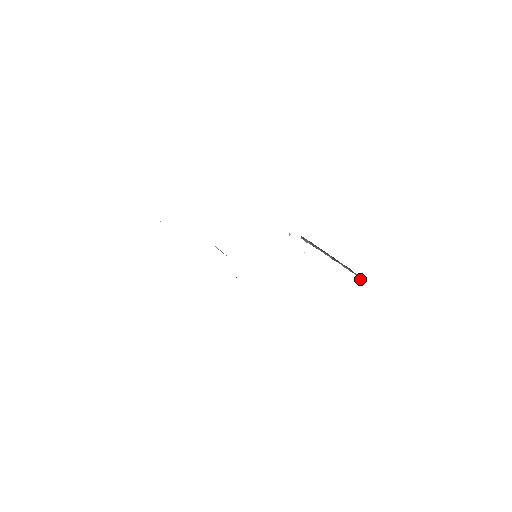
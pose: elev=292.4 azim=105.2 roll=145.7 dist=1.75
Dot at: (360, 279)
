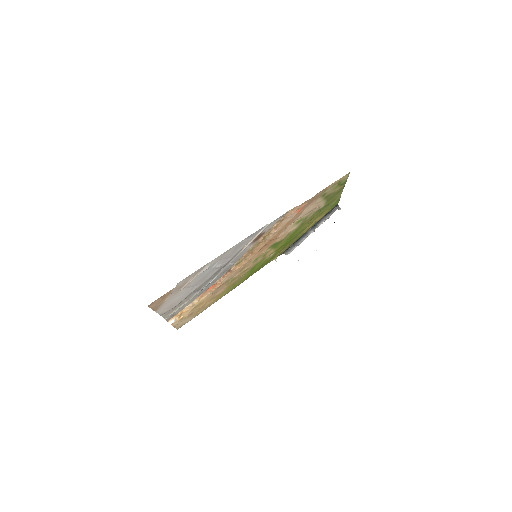
Dot at: (338, 208)
